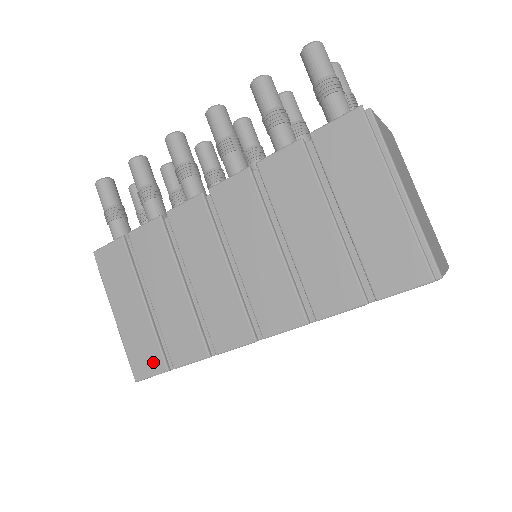
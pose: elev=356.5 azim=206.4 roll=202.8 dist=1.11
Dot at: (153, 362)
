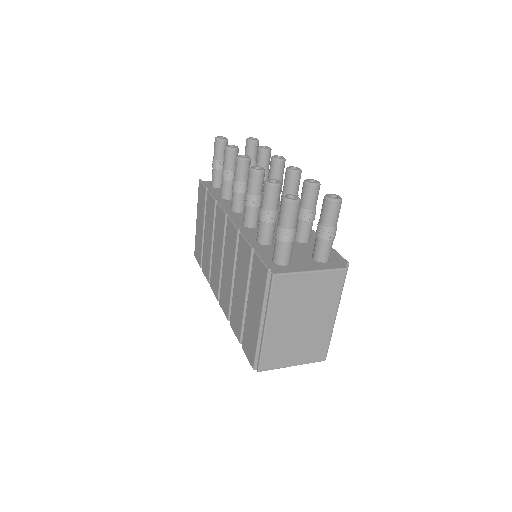
Dot at: (199, 257)
